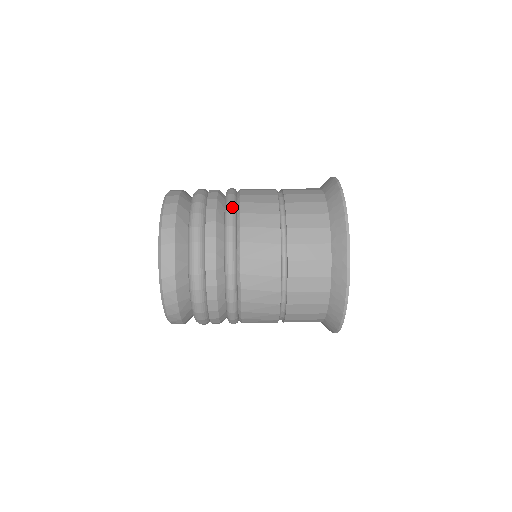
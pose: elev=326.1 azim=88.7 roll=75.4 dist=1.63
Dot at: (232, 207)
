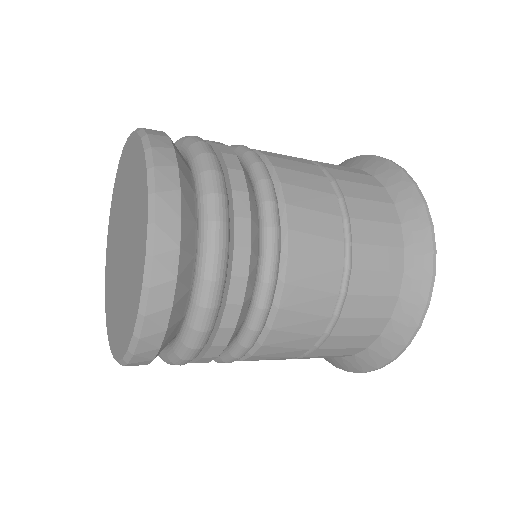
Dot at: occluded
